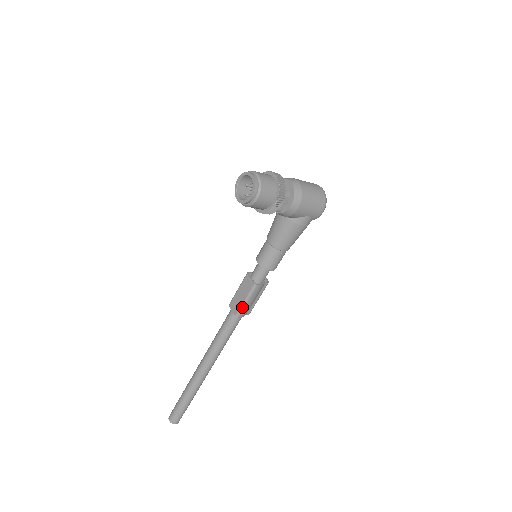
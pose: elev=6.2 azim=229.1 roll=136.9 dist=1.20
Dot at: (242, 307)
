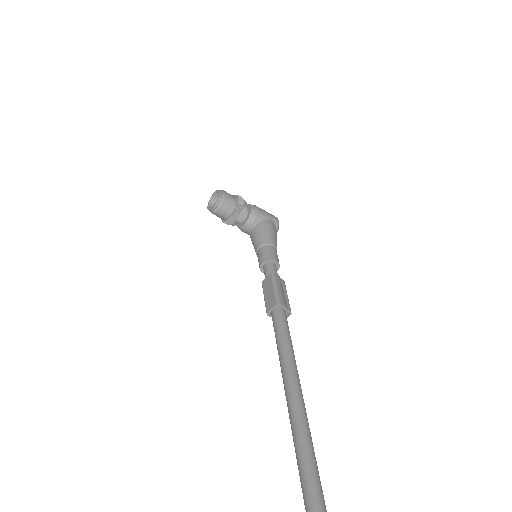
Dot at: (276, 294)
